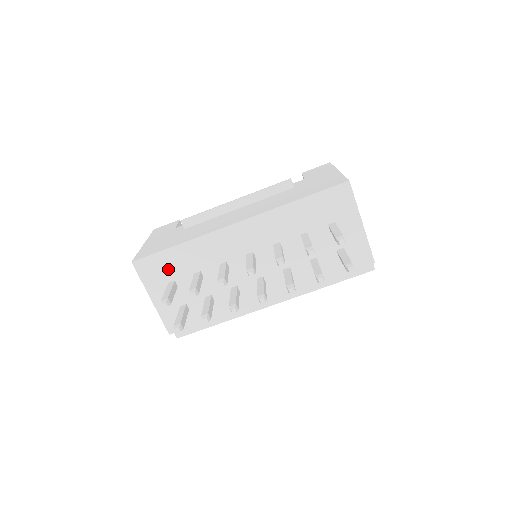
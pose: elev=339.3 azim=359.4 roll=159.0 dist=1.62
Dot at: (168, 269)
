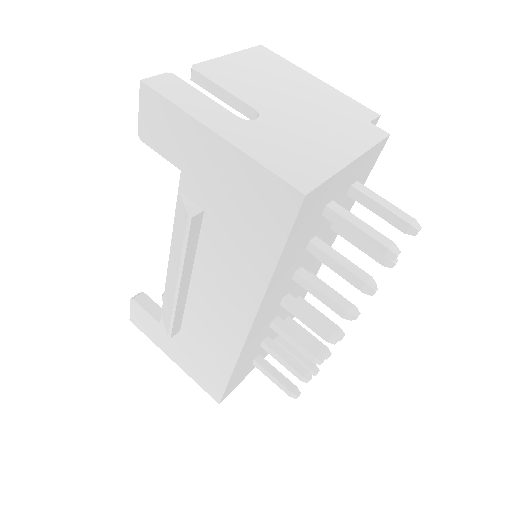
Dot at: (243, 371)
